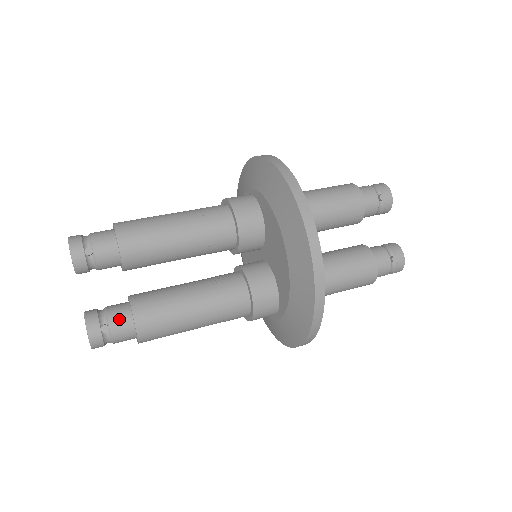
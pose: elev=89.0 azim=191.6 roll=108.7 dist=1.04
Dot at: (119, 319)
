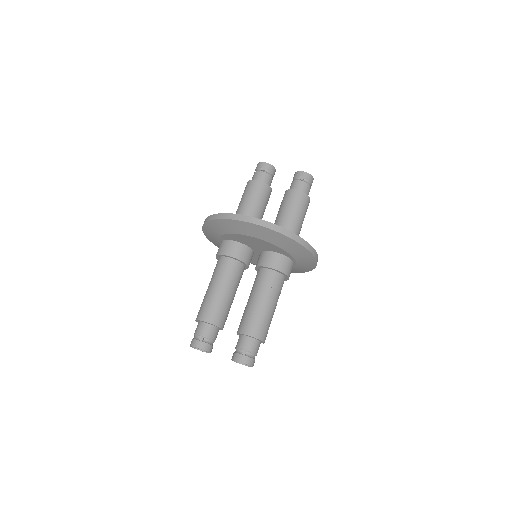
Dot at: (244, 343)
